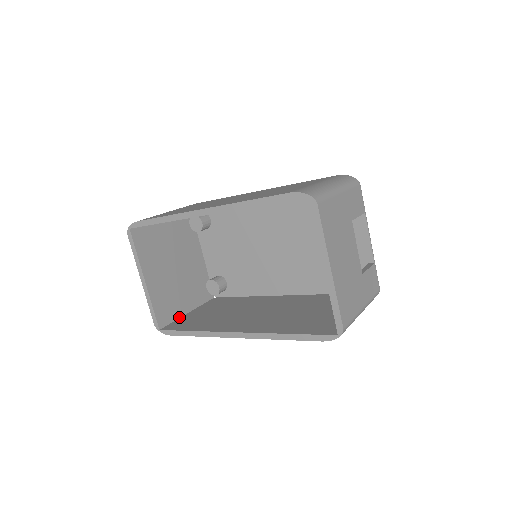
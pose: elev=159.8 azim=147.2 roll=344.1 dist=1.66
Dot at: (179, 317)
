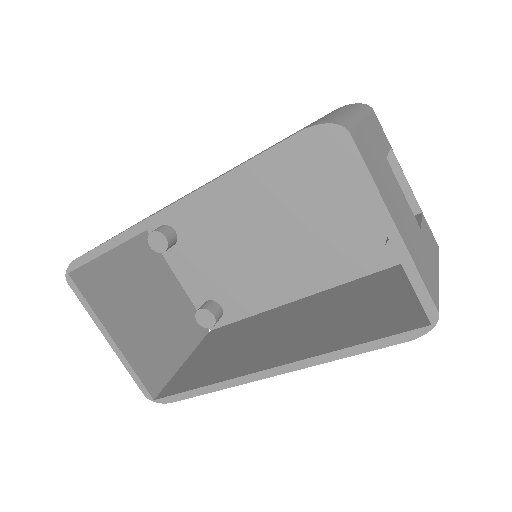
Dot at: (174, 372)
